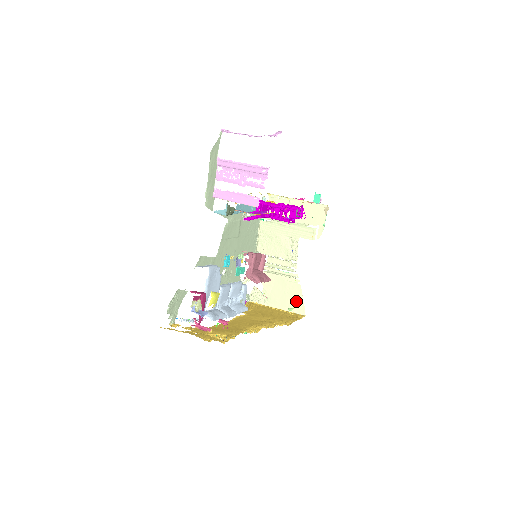
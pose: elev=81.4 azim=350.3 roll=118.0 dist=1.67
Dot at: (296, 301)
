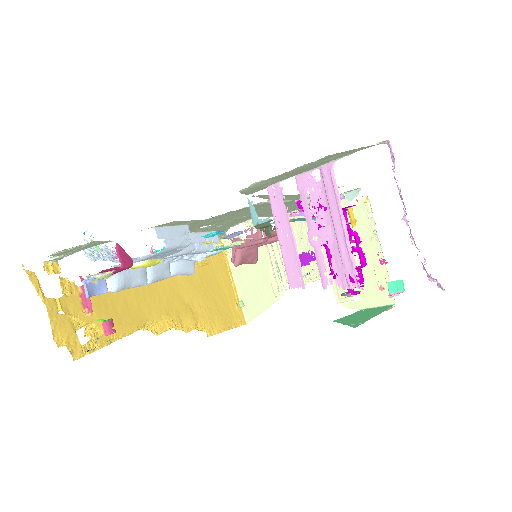
Dot at: (255, 304)
